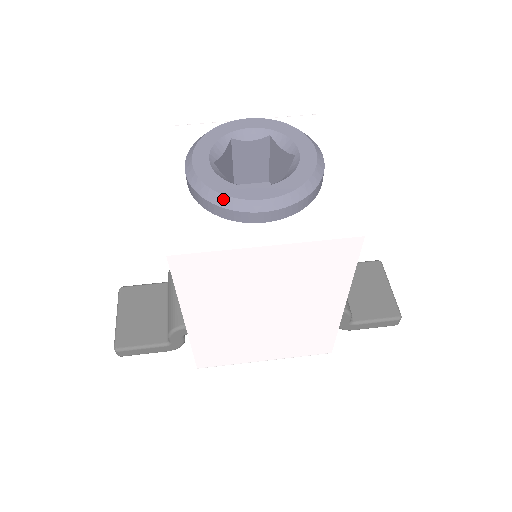
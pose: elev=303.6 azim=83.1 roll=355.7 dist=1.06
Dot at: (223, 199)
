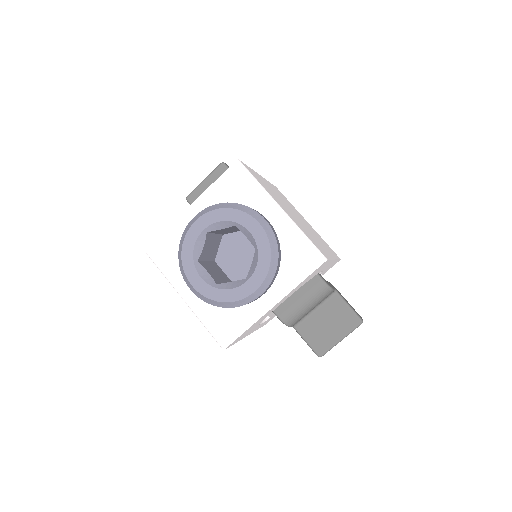
Dot at: (181, 262)
